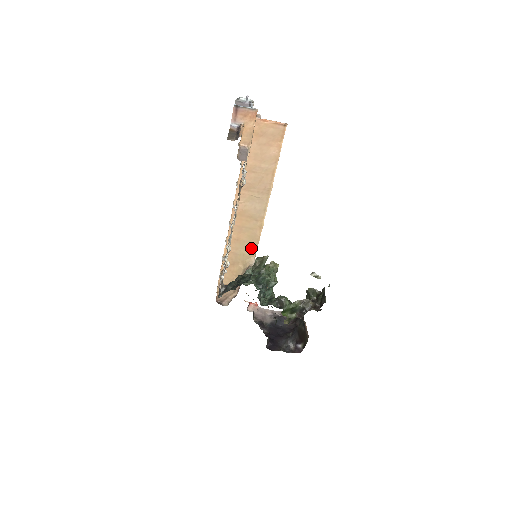
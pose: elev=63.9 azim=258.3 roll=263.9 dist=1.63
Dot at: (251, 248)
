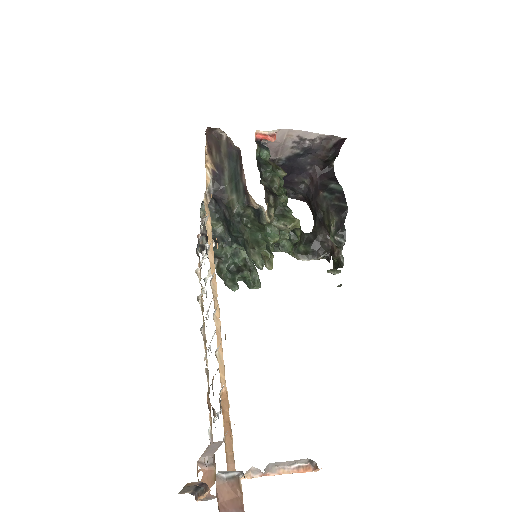
Dot at: occluded
